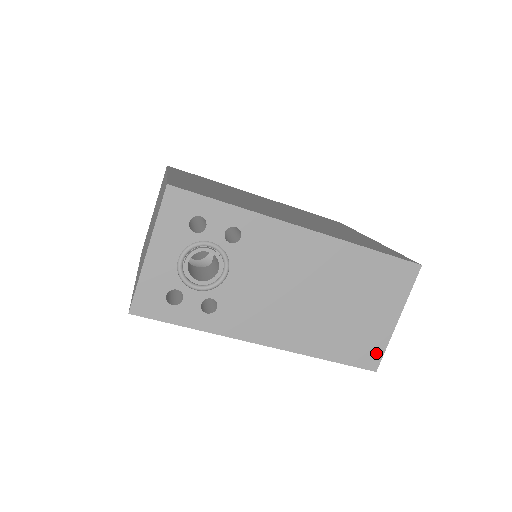
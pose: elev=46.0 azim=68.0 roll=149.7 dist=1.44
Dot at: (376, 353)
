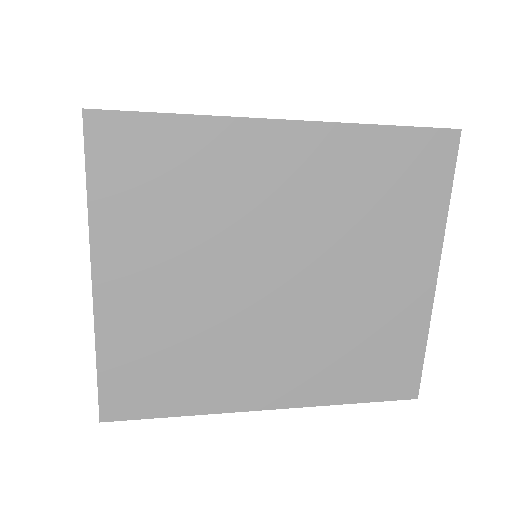
Dot at: occluded
